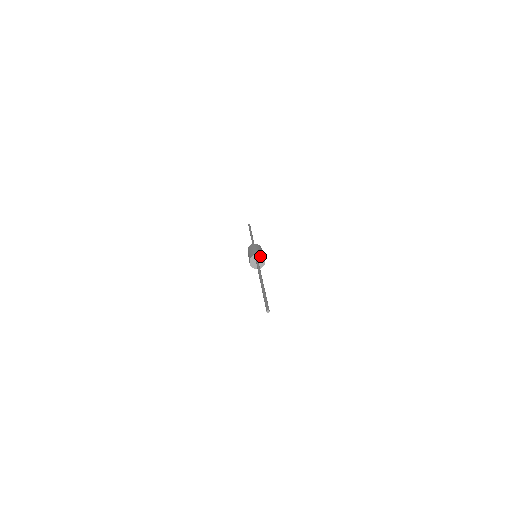
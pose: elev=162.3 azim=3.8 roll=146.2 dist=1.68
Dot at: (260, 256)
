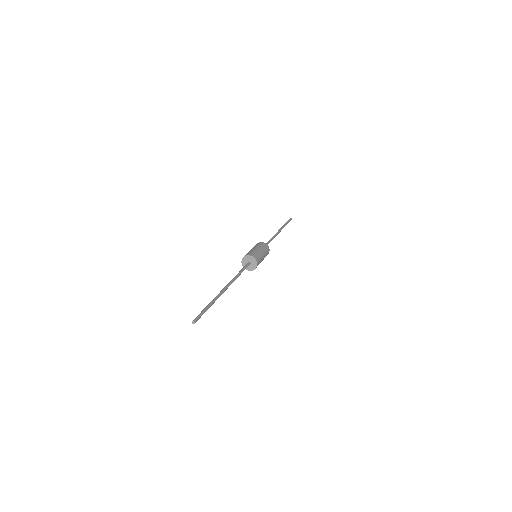
Dot at: (252, 257)
